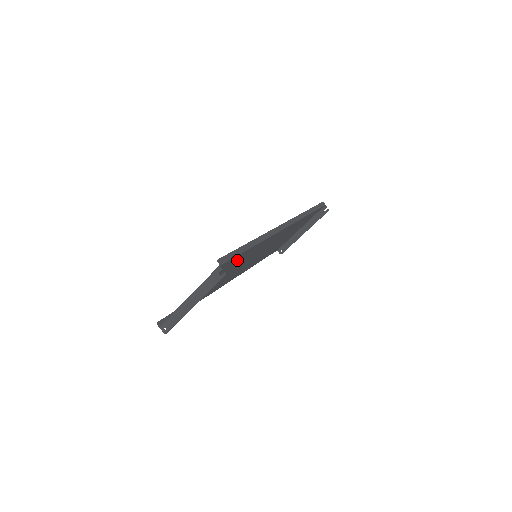
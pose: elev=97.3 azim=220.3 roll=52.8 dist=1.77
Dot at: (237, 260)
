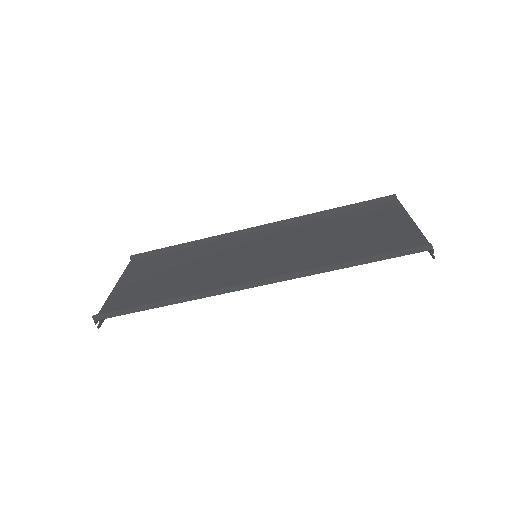
Dot at: (157, 296)
